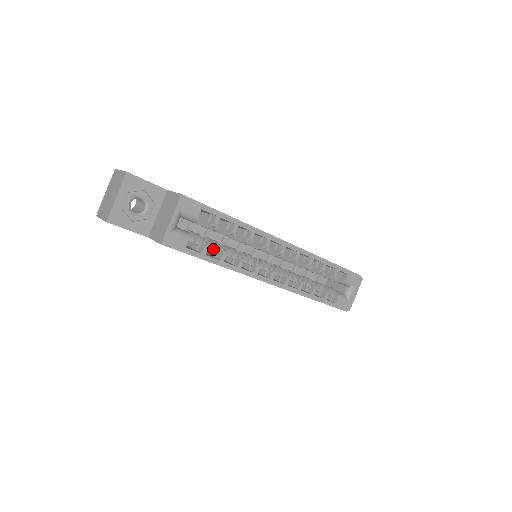
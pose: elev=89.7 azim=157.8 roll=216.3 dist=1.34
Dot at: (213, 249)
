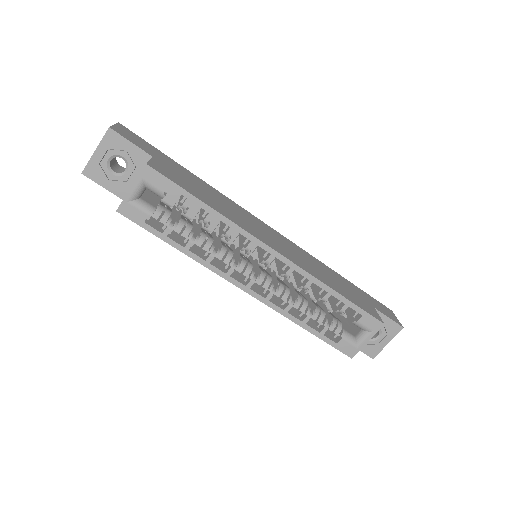
Dot at: (182, 233)
